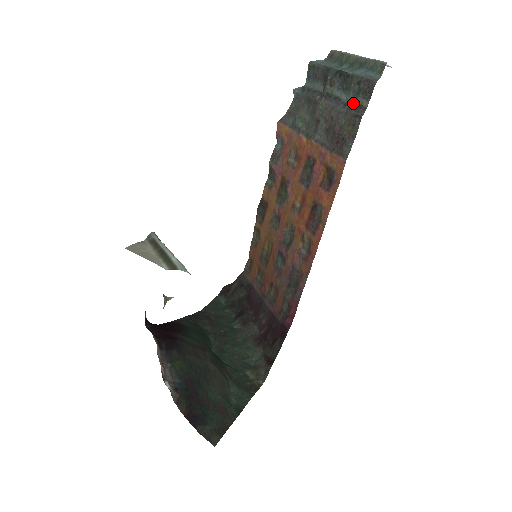
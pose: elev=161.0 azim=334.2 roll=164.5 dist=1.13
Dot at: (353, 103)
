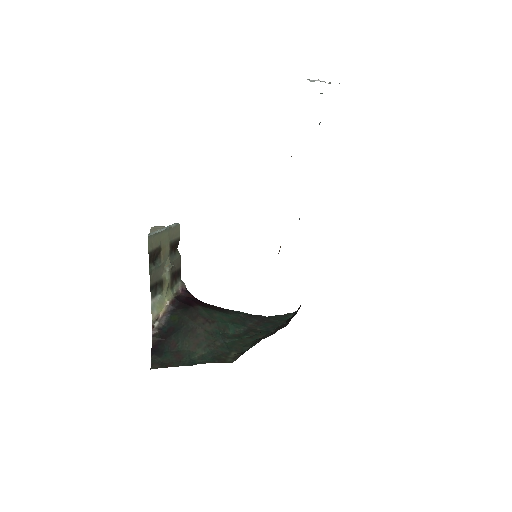
Dot at: occluded
